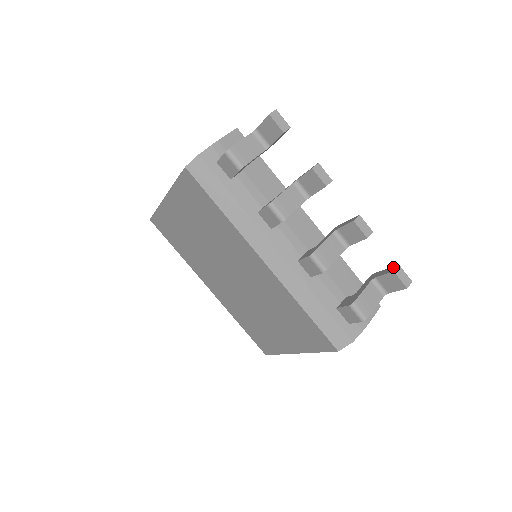
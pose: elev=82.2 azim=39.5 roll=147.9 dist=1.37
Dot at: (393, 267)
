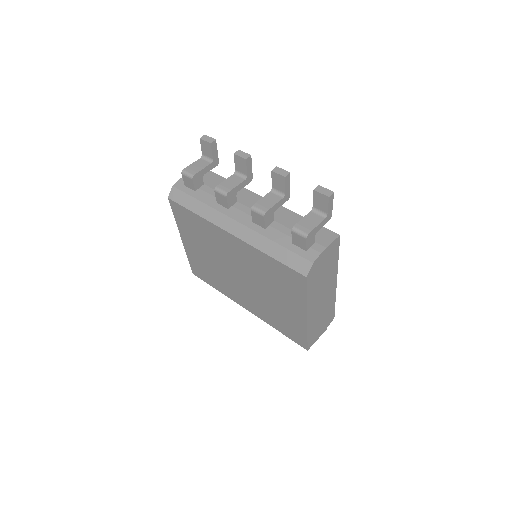
Dot at: occluded
